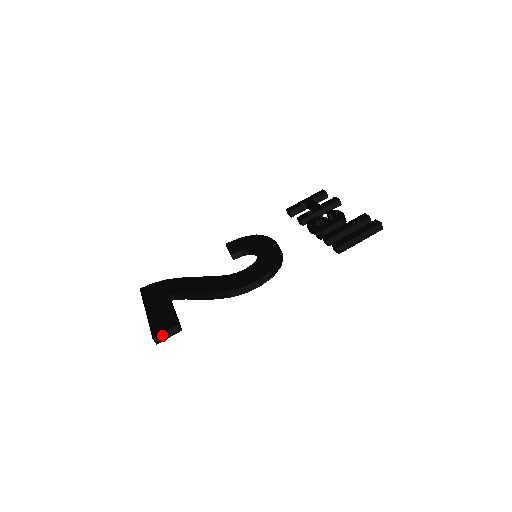
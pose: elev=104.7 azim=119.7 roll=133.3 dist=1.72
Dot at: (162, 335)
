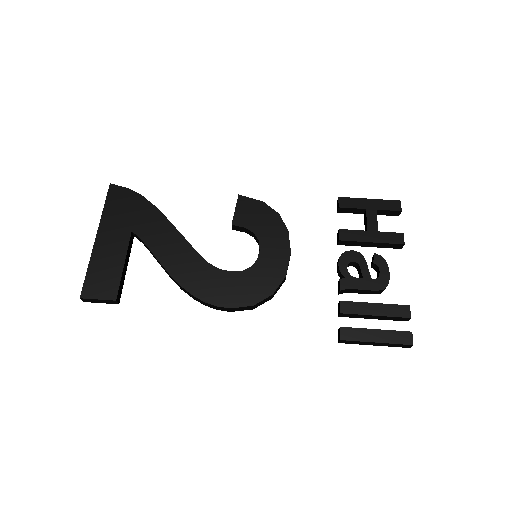
Dot at: (93, 299)
